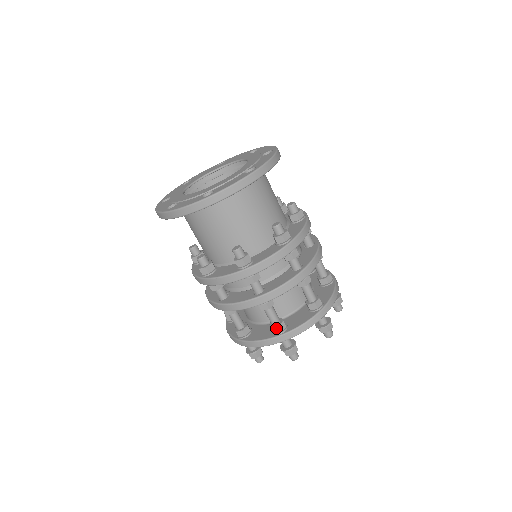
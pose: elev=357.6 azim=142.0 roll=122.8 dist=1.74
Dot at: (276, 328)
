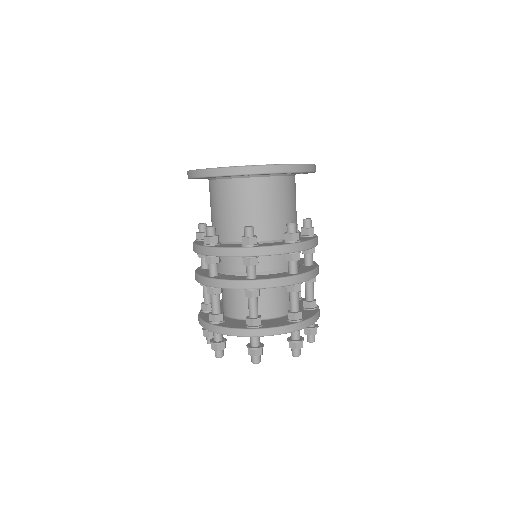
Dot at: (299, 314)
